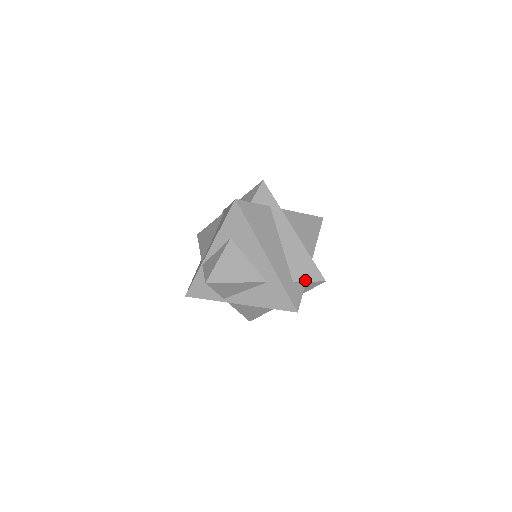
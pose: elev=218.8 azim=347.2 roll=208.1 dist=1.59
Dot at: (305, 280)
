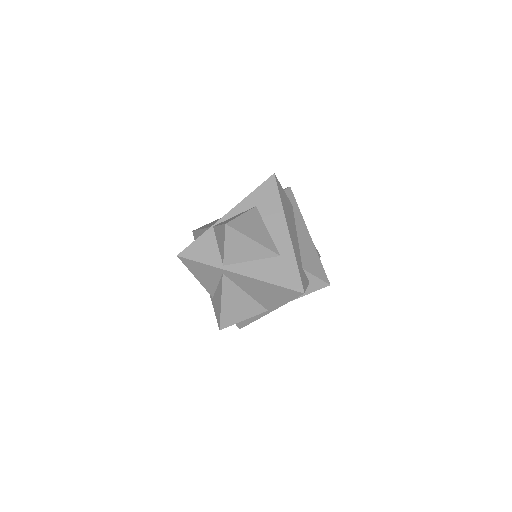
Dot at: (313, 274)
